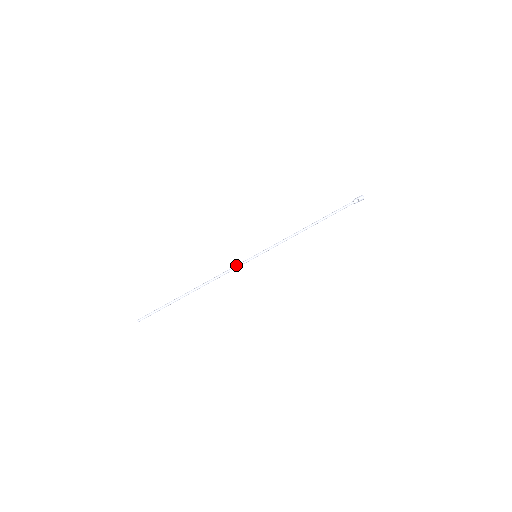
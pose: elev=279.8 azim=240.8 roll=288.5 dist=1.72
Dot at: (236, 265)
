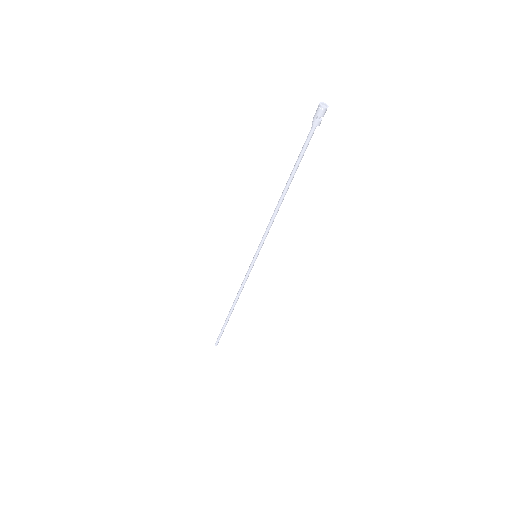
Dot at: (246, 274)
